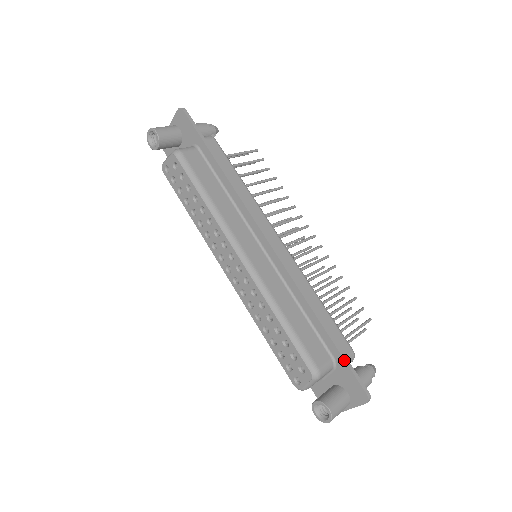
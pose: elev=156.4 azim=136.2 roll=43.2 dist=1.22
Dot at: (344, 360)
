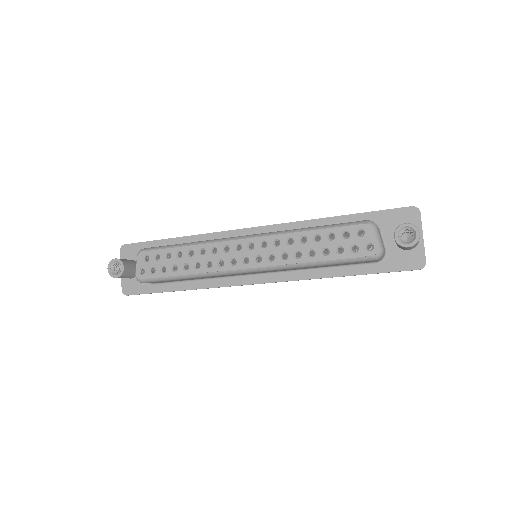
Dot at: (374, 211)
